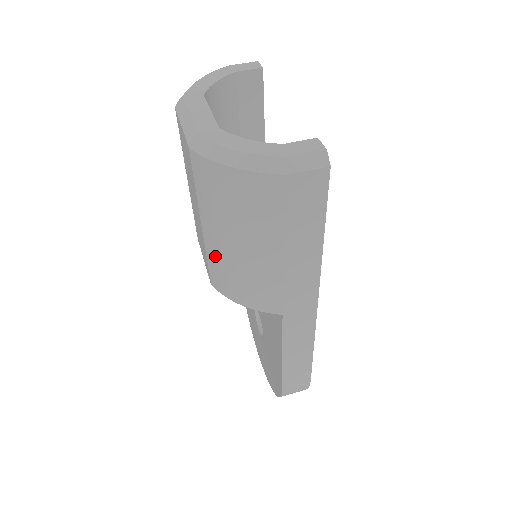
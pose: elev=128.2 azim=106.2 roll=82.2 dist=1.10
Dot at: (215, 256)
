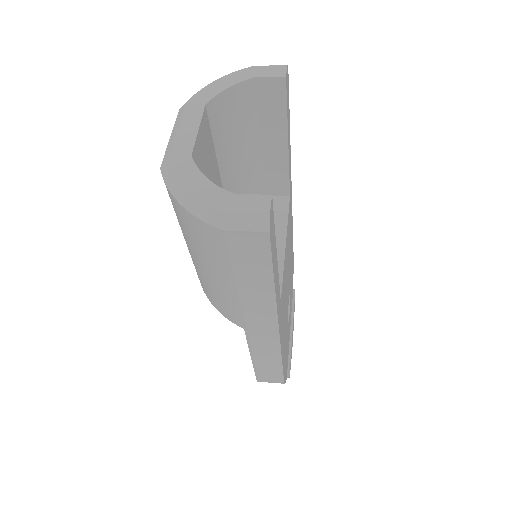
Dot at: (192, 259)
